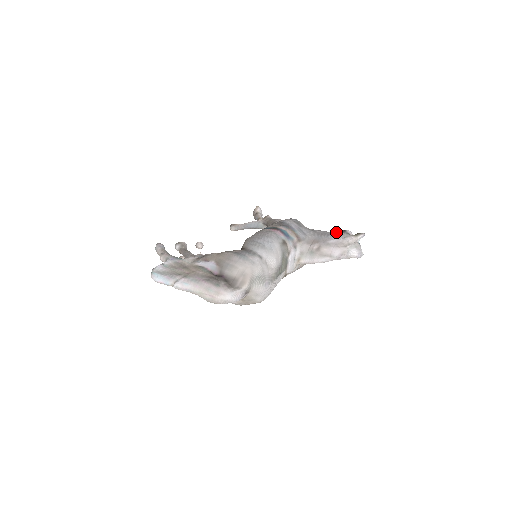
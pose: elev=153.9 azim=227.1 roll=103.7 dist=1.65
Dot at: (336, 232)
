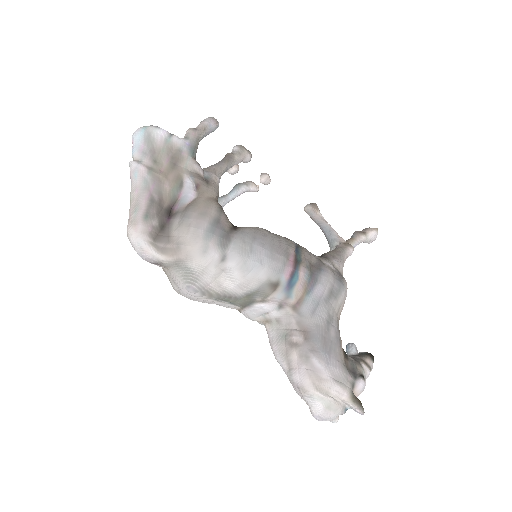
Dot at: (348, 362)
